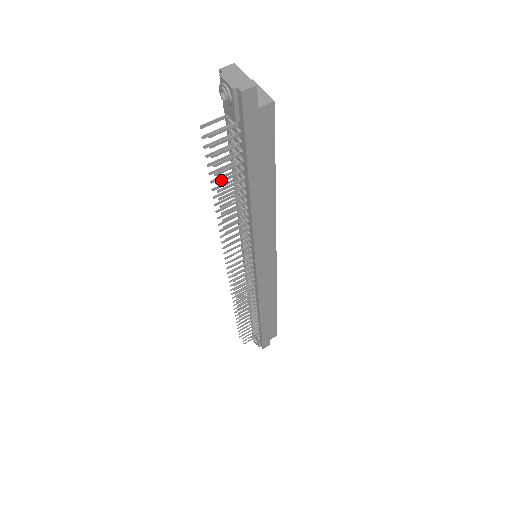
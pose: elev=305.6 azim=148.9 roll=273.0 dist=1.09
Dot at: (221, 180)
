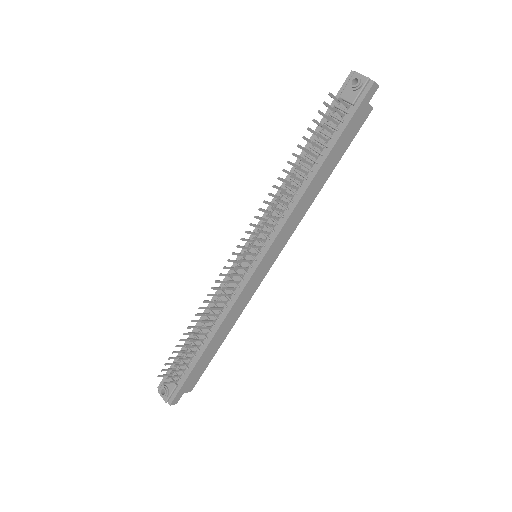
Dot at: (314, 143)
